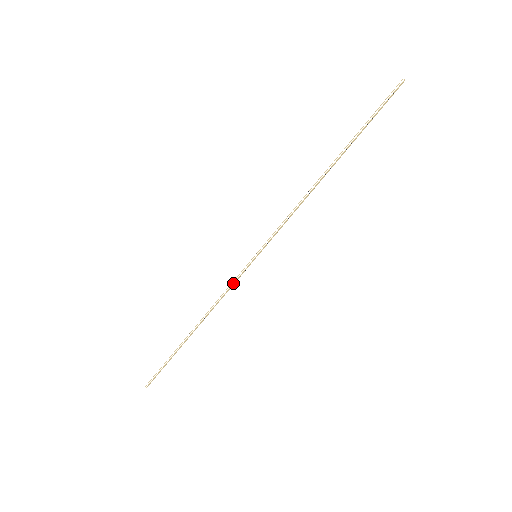
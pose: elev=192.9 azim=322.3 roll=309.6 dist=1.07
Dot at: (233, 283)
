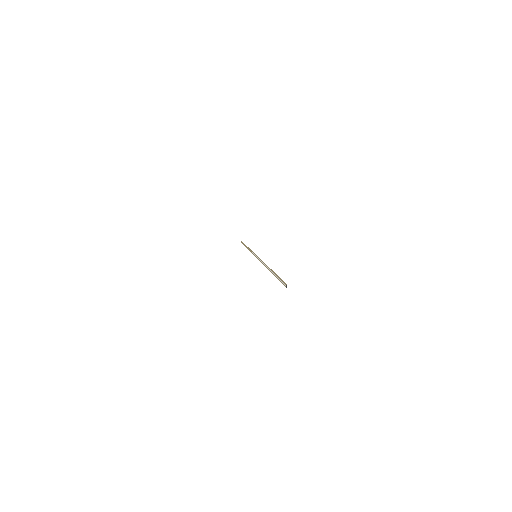
Dot at: (252, 253)
